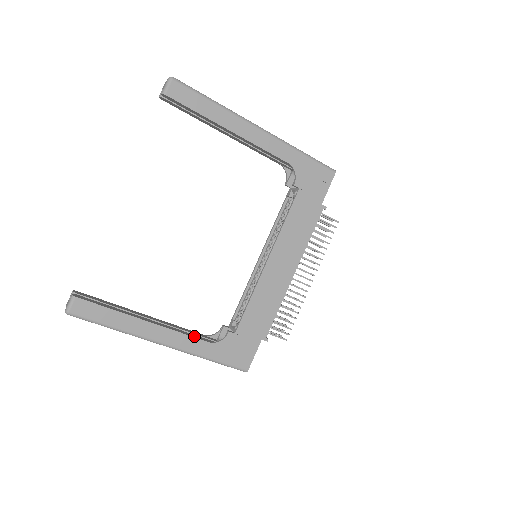
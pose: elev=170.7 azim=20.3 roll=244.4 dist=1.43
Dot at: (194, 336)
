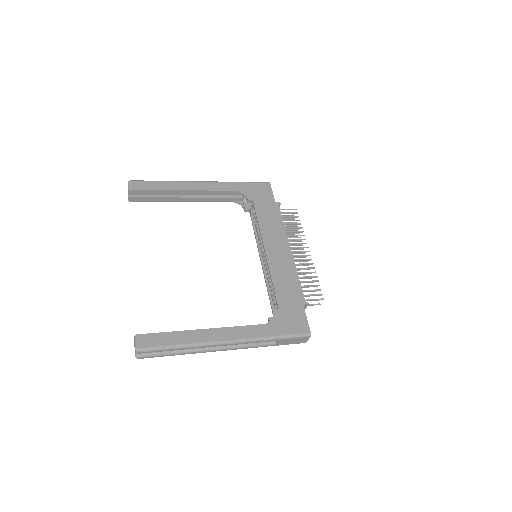
Dot at: (248, 326)
